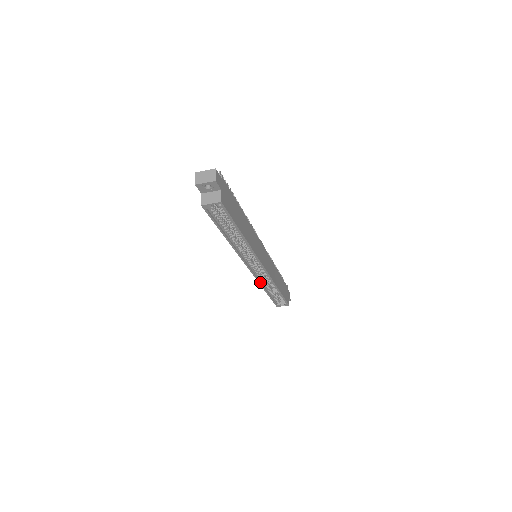
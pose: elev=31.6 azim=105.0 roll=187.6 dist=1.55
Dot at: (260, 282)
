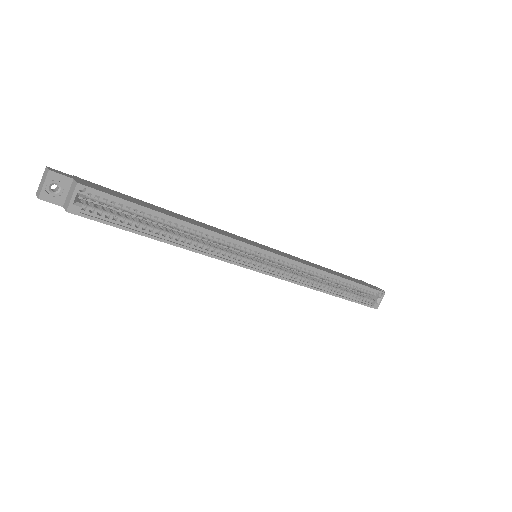
Dot at: (303, 284)
